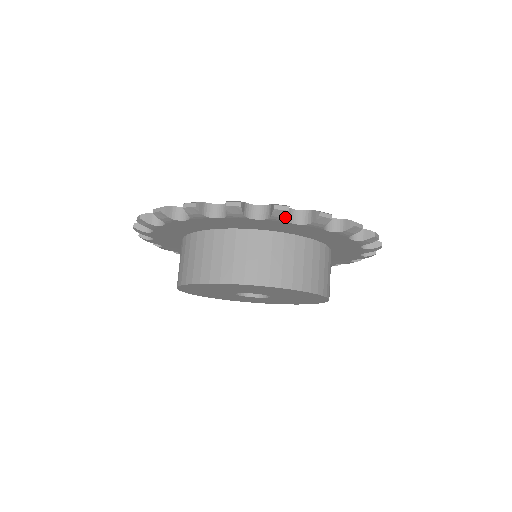
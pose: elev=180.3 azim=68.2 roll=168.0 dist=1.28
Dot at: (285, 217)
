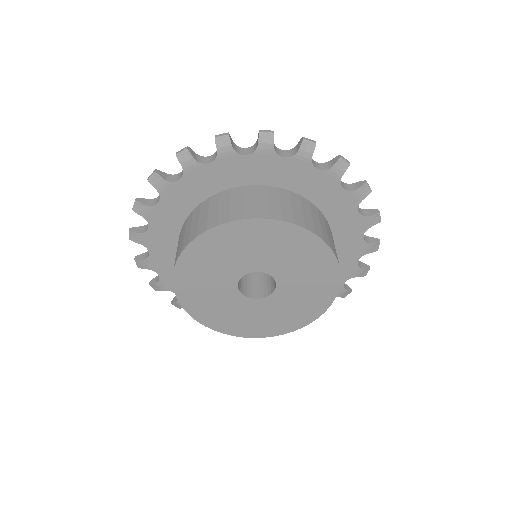
Dot at: (311, 152)
